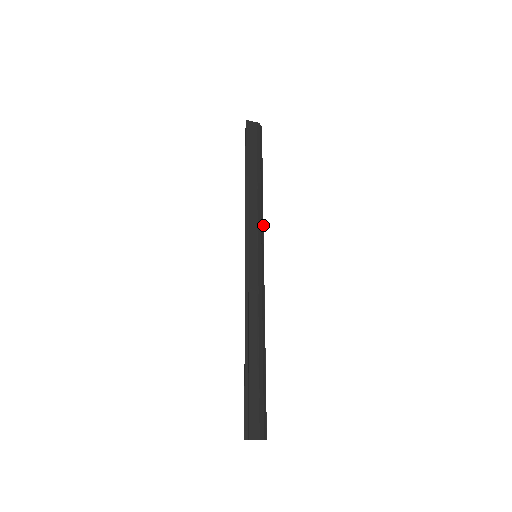
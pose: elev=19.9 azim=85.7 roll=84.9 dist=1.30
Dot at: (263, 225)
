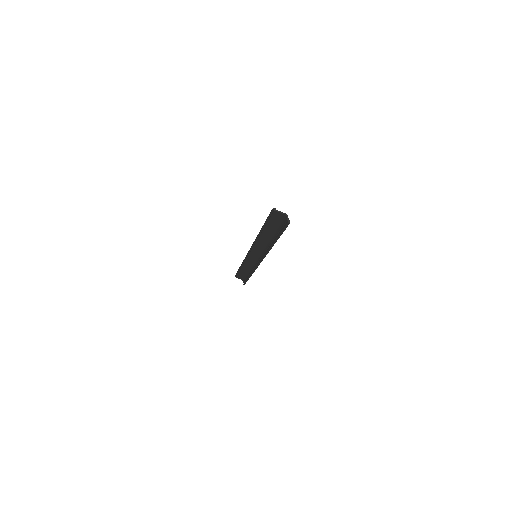
Dot at: occluded
